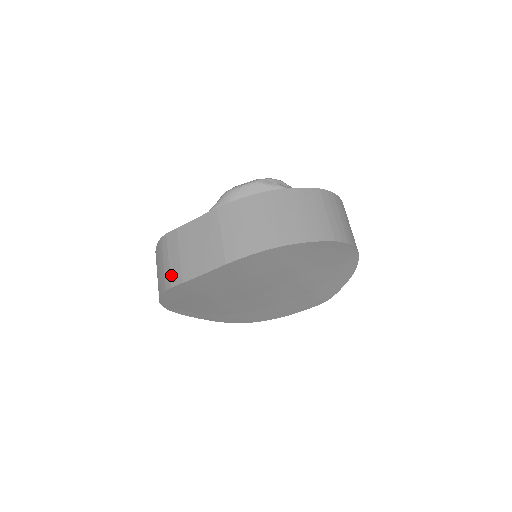
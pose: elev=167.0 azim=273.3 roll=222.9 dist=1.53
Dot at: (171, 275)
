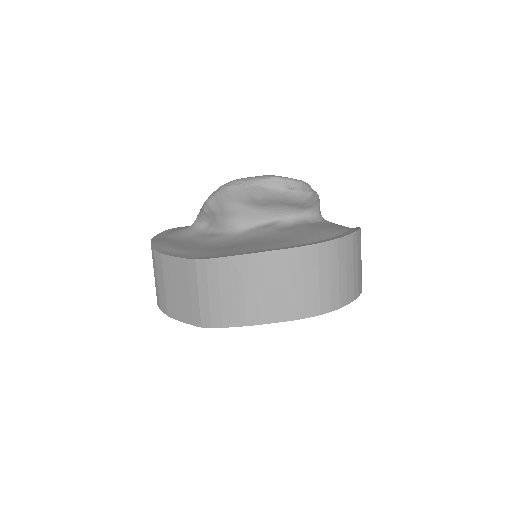
Dot at: (159, 298)
